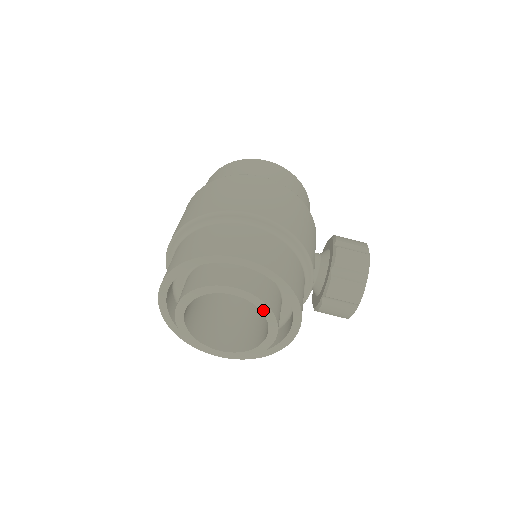
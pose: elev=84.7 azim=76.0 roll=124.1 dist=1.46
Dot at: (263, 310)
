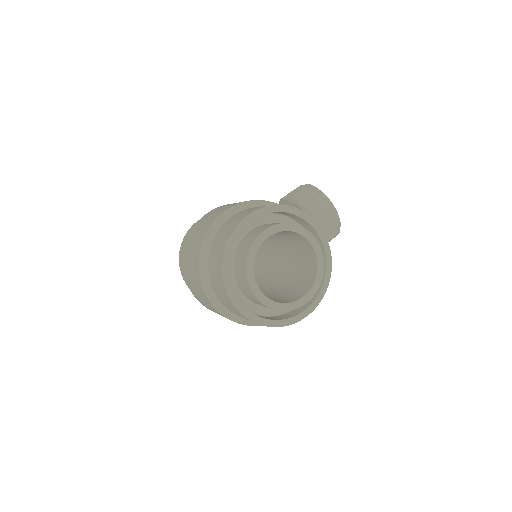
Dot at: (293, 230)
